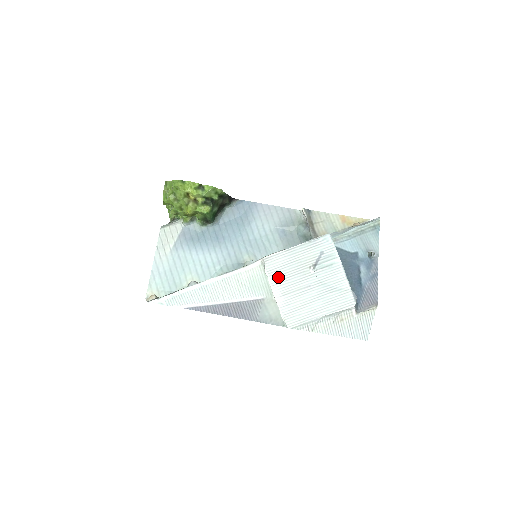
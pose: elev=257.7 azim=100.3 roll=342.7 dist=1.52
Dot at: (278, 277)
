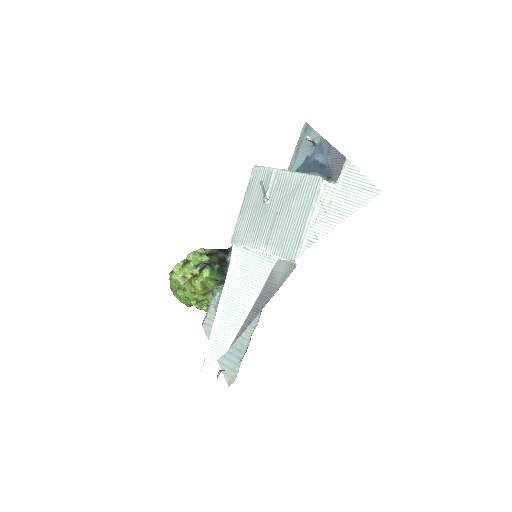
Dot at: (252, 238)
